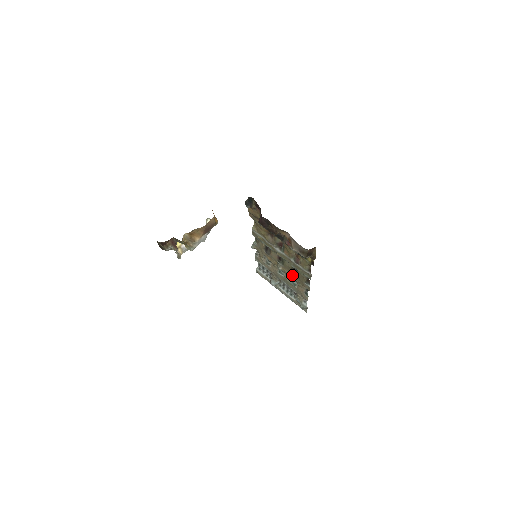
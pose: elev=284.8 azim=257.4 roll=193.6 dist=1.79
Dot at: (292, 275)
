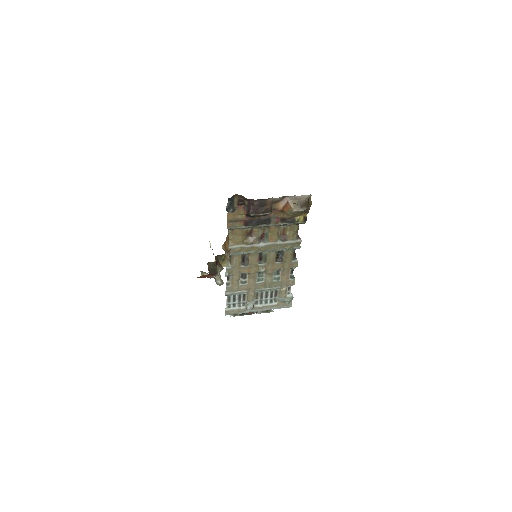
Dot at: (277, 266)
